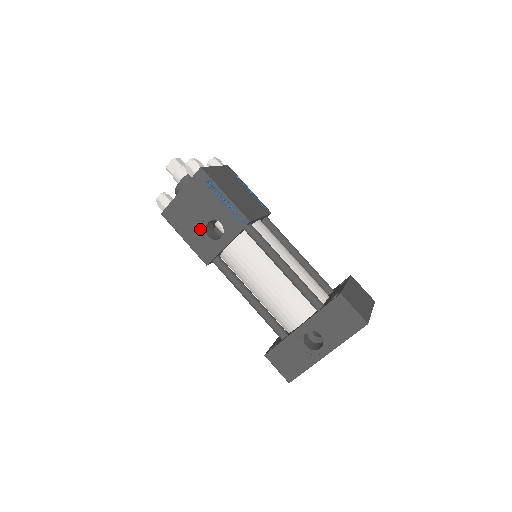
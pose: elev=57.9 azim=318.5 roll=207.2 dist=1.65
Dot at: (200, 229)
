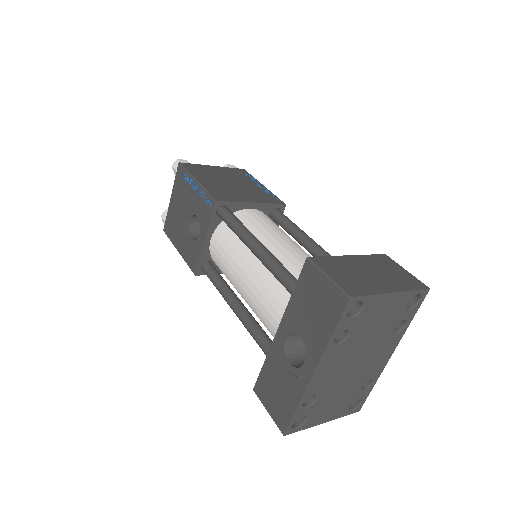
Dot at: (186, 232)
